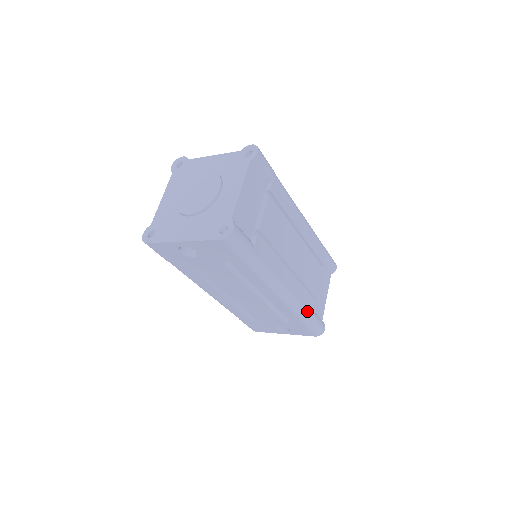
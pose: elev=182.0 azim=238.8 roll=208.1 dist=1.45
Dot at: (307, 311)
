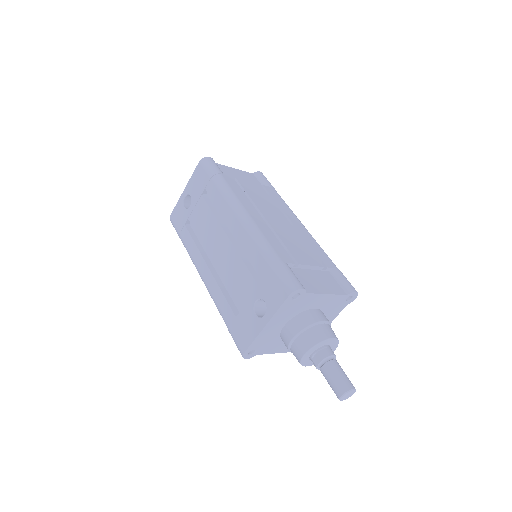
Dot at: (273, 249)
